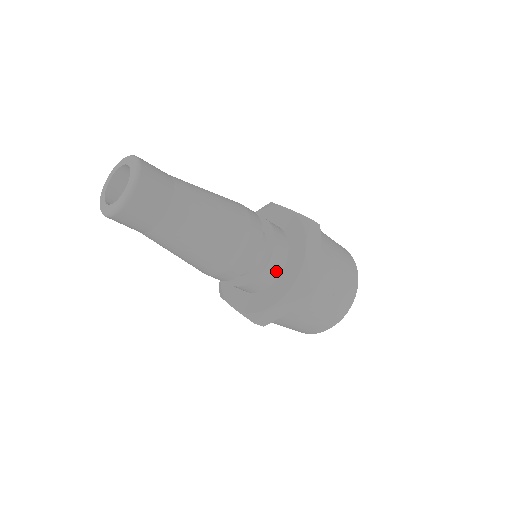
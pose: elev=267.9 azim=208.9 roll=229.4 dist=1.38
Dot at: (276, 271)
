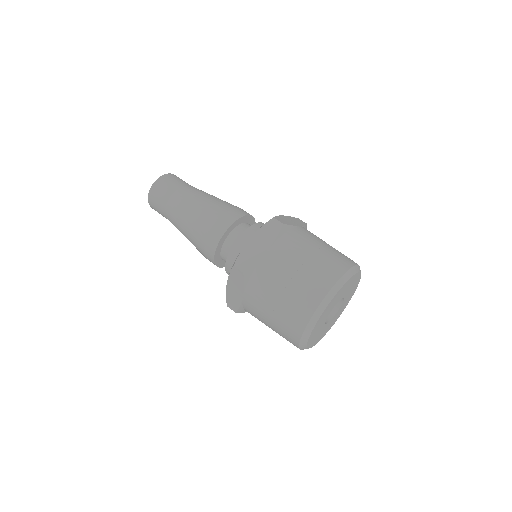
Dot at: occluded
